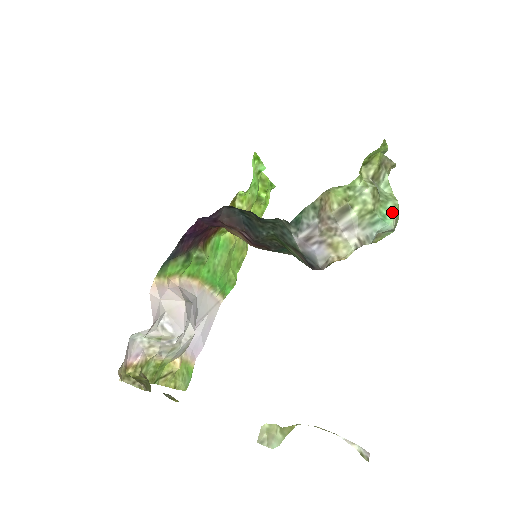
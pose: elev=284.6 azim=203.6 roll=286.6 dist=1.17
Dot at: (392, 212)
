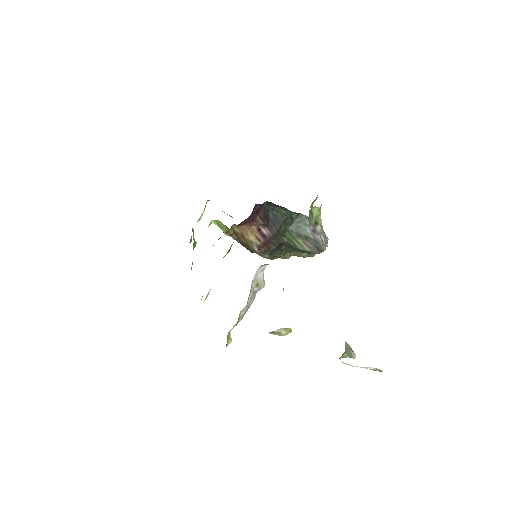
Dot at: occluded
